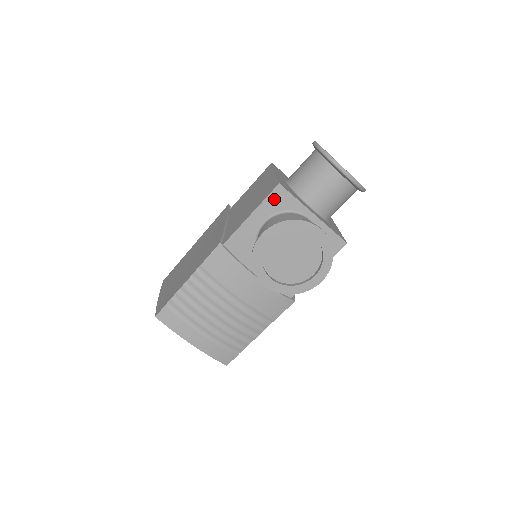
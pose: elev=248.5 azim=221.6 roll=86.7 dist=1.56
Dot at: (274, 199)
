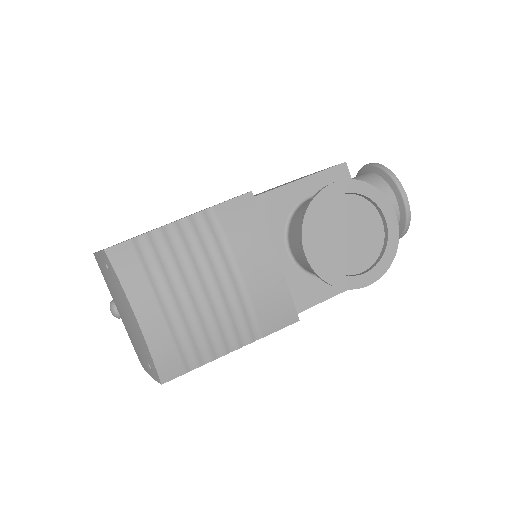
Dot at: (333, 176)
